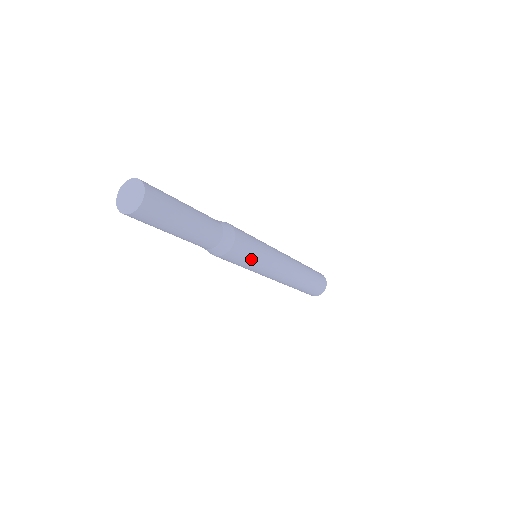
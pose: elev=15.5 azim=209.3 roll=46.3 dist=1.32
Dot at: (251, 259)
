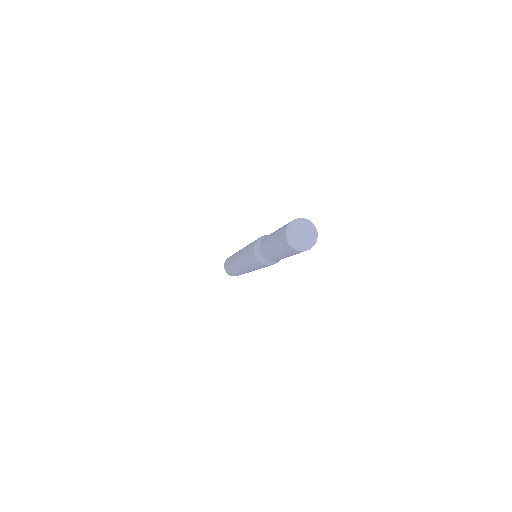
Dot at: occluded
